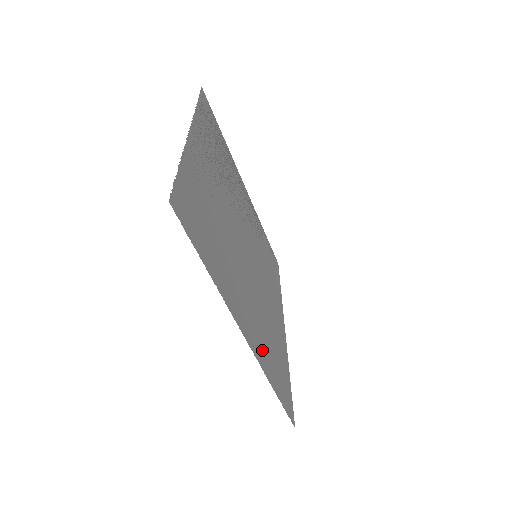
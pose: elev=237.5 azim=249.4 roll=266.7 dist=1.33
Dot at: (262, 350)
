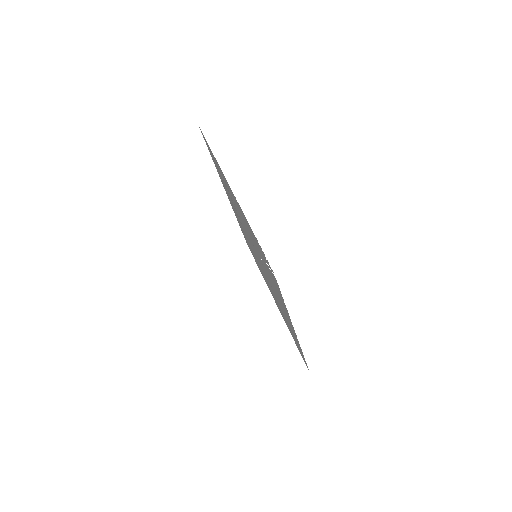
Dot at: (293, 332)
